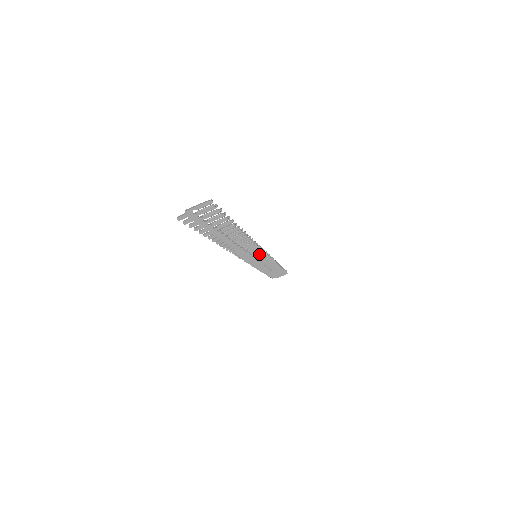
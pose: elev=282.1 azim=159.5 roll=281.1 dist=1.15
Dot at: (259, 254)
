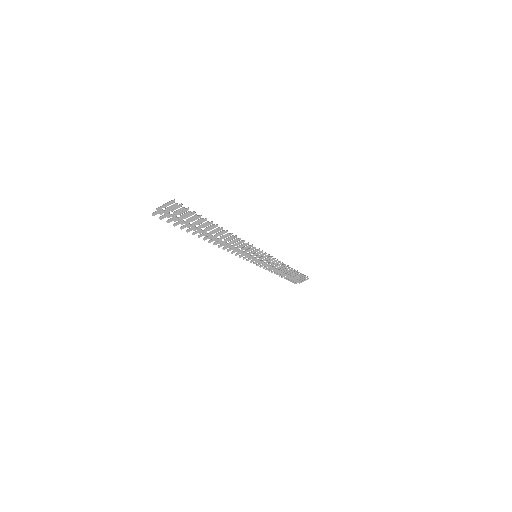
Dot at: (257, 254)
